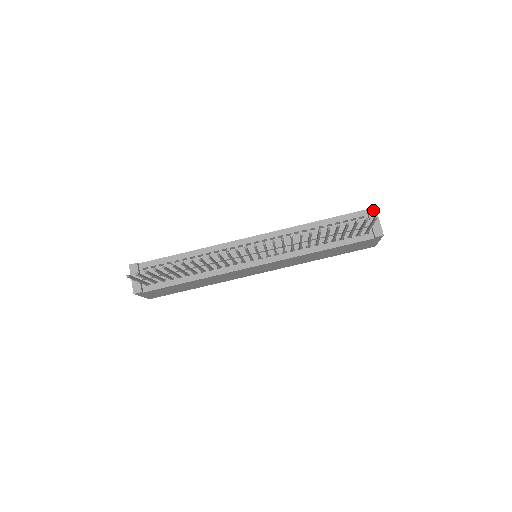
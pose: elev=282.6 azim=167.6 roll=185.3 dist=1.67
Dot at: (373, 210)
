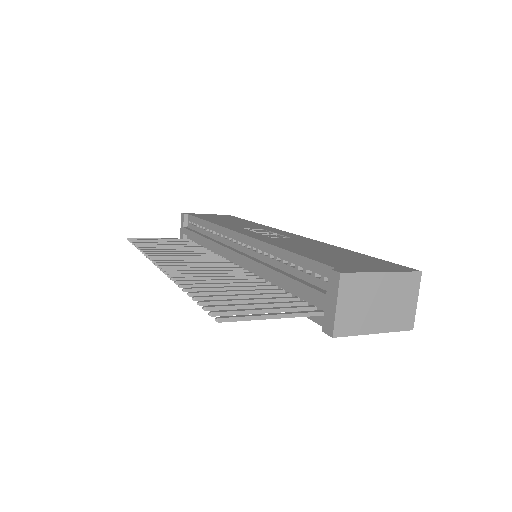
Dot at: (335, 278)
